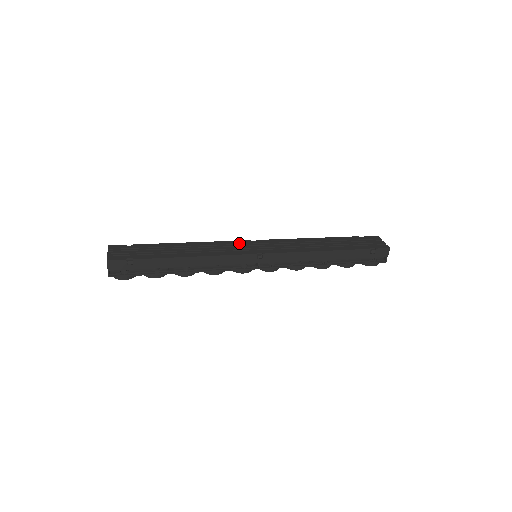
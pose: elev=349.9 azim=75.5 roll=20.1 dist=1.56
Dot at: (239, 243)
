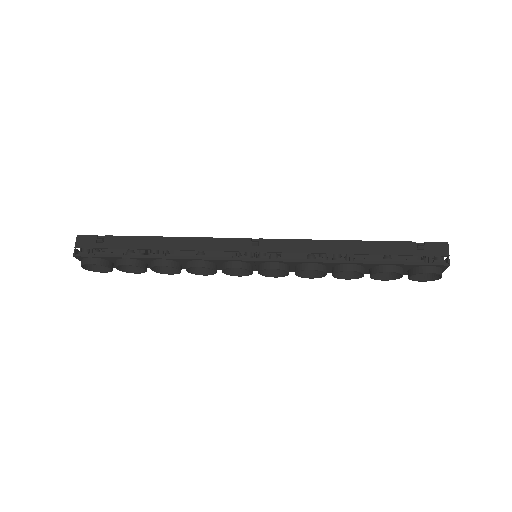
Dot at: occluded
